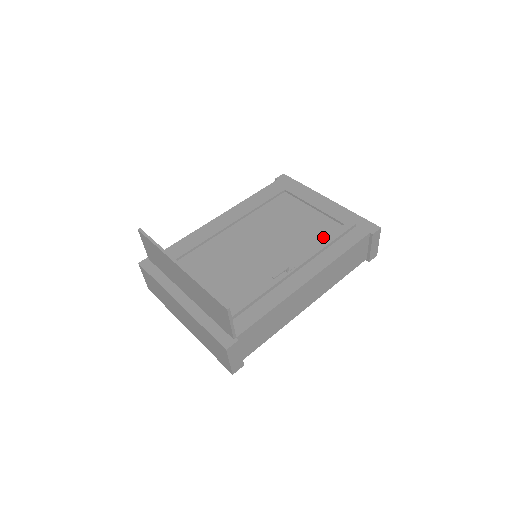
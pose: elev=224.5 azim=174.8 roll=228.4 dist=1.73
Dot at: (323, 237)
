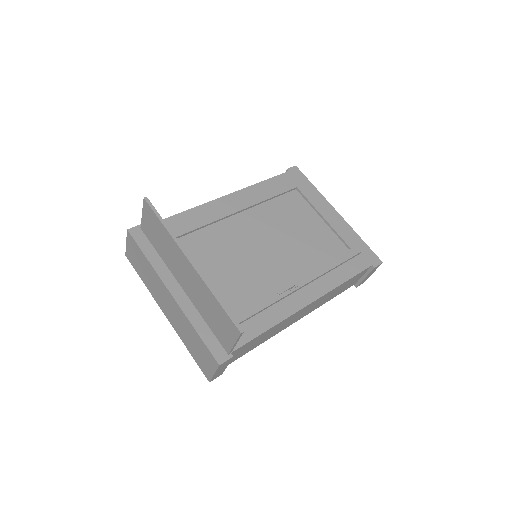
Dot at: (329, 257)
